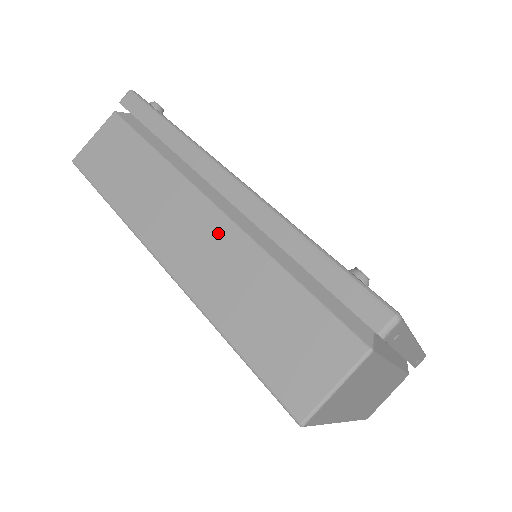
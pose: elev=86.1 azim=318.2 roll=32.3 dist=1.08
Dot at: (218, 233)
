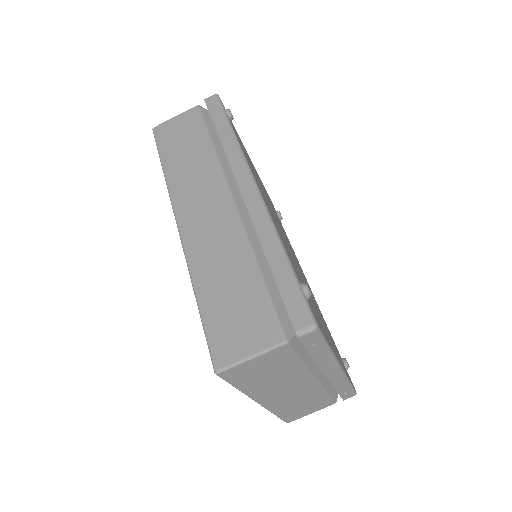
Dot at: (226, 220)
